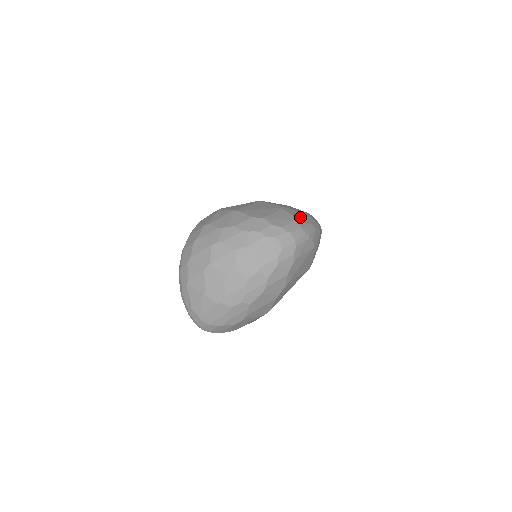
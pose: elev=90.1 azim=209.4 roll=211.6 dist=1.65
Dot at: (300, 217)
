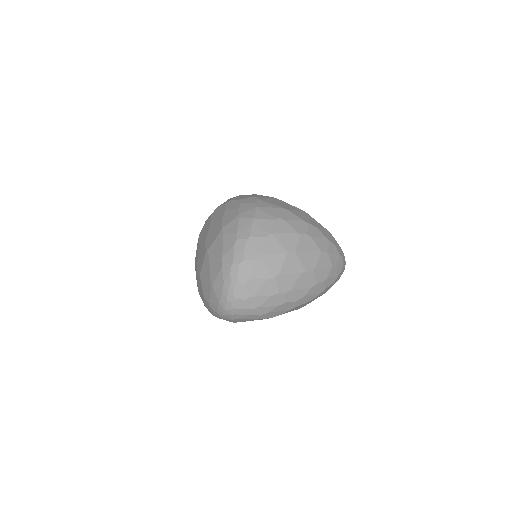
Dot at: occluded
